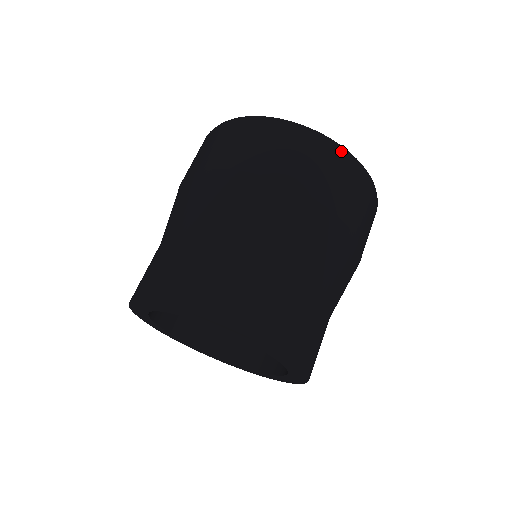
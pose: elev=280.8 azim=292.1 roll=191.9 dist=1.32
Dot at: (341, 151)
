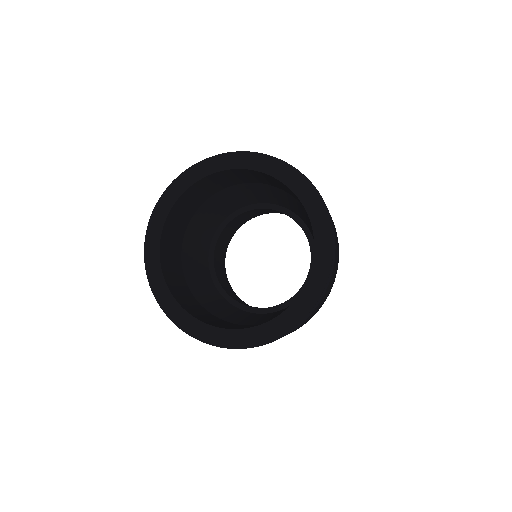
Dot at: occluded
